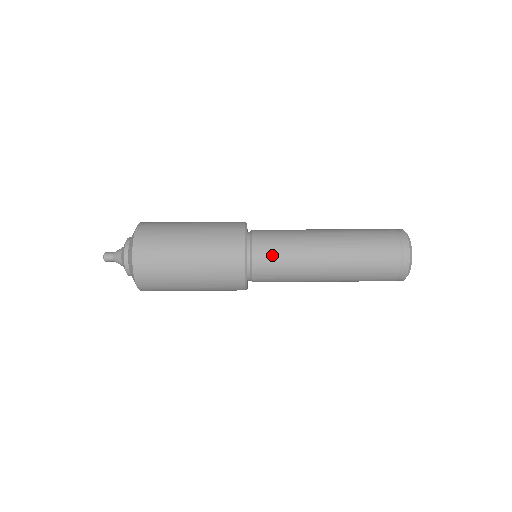
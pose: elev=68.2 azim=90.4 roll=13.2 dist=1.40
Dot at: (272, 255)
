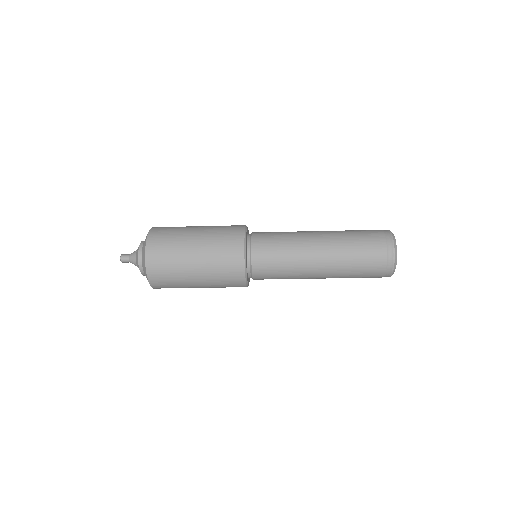
Dot at: occluded
